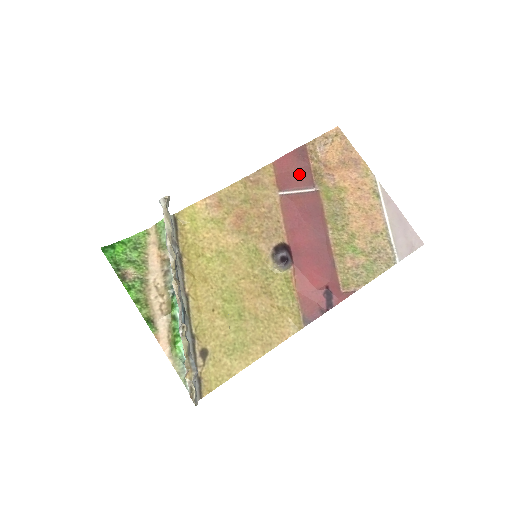
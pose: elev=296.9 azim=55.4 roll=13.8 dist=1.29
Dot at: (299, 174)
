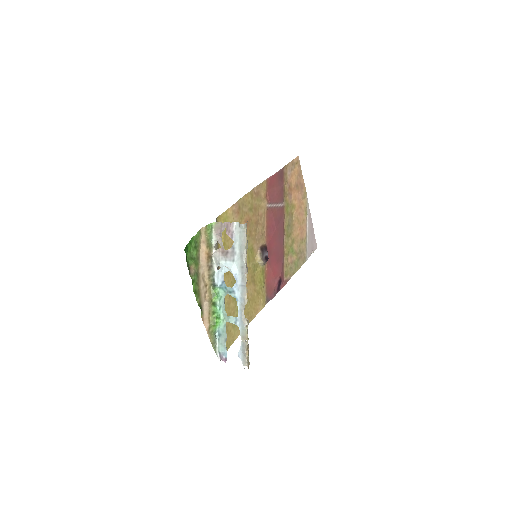
Dot at: (278, 192)
